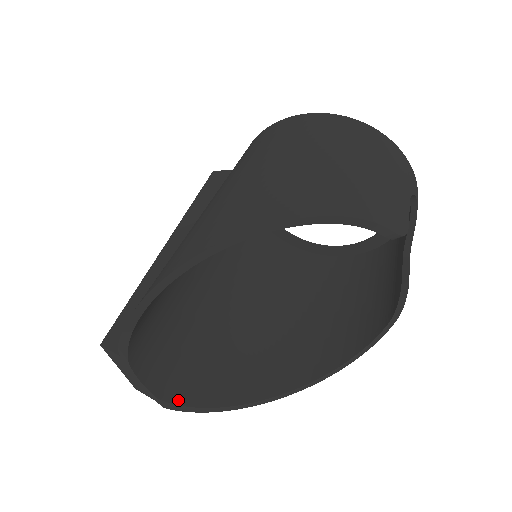
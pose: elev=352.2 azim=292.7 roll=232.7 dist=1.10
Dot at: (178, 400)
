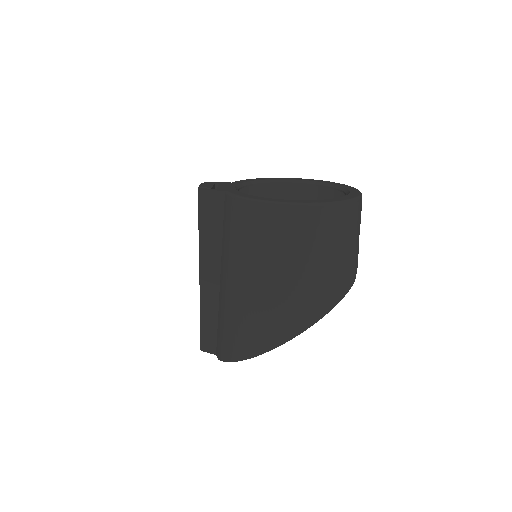
Dot at: occluded
